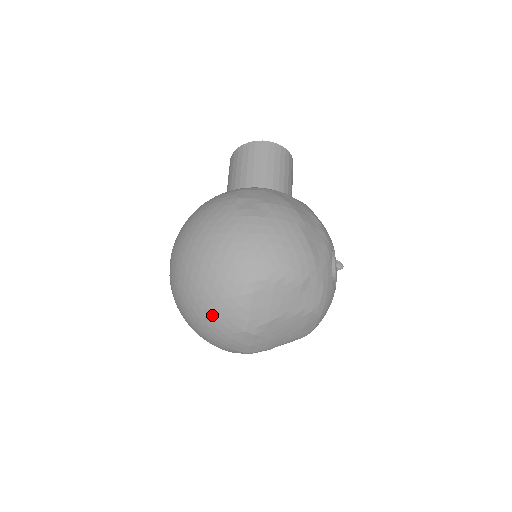
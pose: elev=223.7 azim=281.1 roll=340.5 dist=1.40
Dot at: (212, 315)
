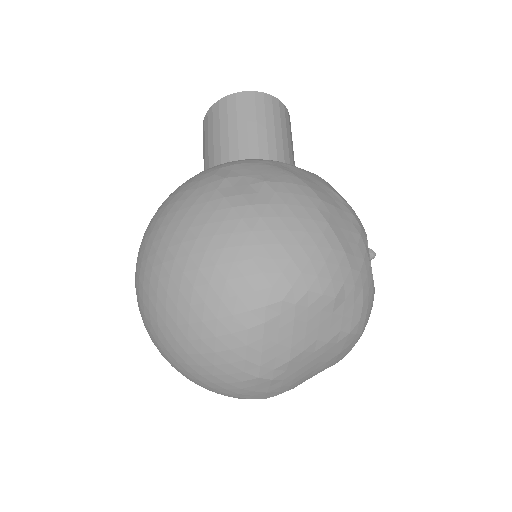
Dot at: (205, 360)
